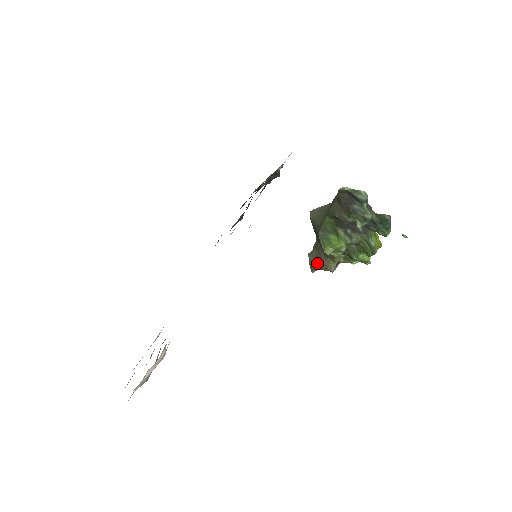
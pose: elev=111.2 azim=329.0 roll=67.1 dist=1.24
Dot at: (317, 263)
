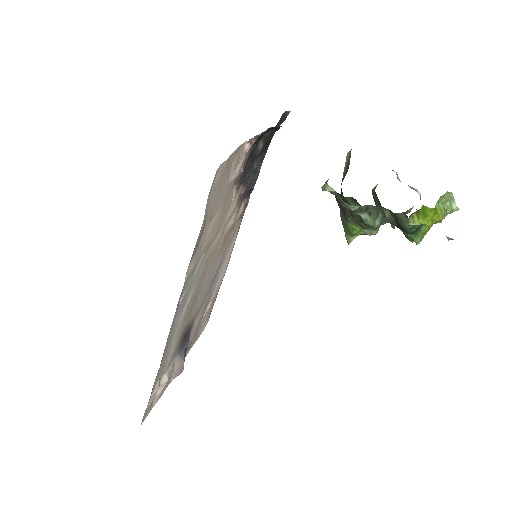
Dot at: (381, 206)
